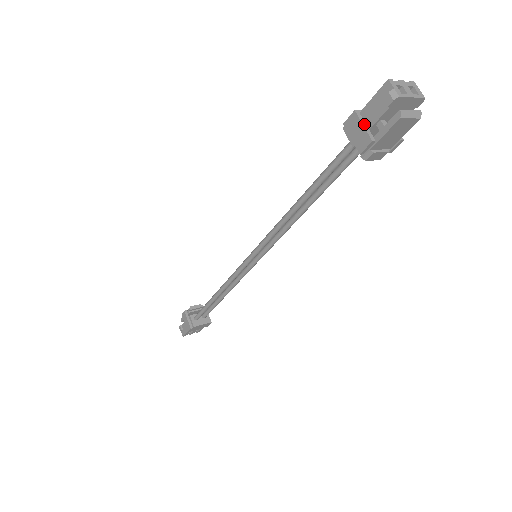
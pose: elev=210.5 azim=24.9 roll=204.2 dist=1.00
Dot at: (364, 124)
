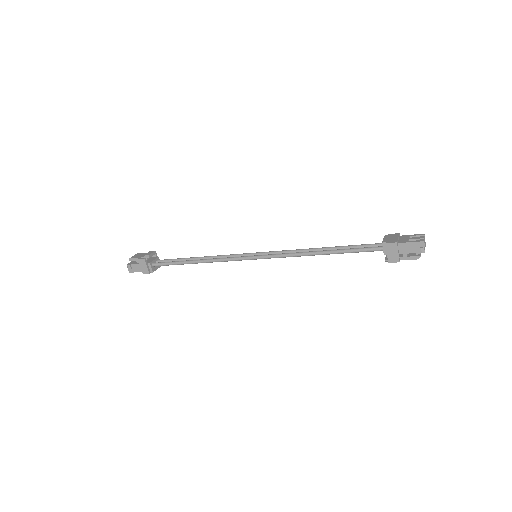
Dot at: (398, 251)
